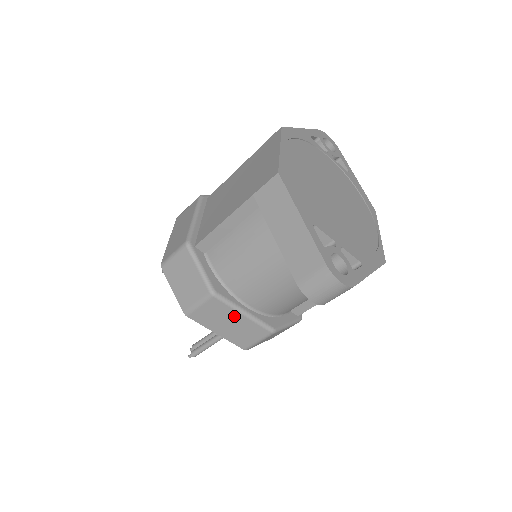
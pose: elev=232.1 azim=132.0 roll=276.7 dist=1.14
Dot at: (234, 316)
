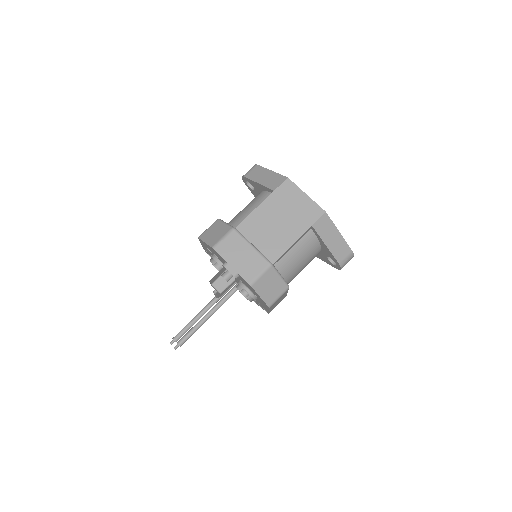
Dot at: (284, 295)
